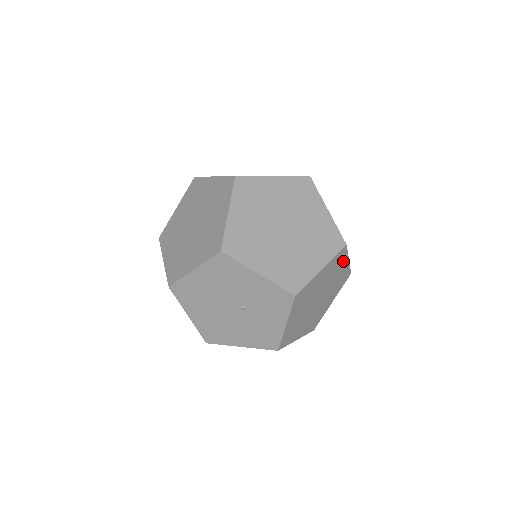
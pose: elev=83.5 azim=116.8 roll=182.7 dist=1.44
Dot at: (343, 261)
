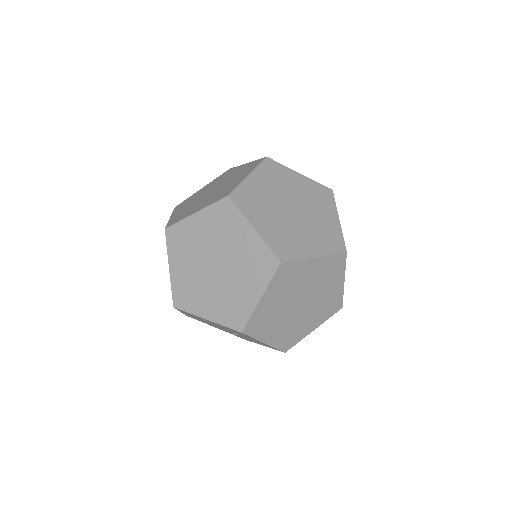
Dot at: occluded
